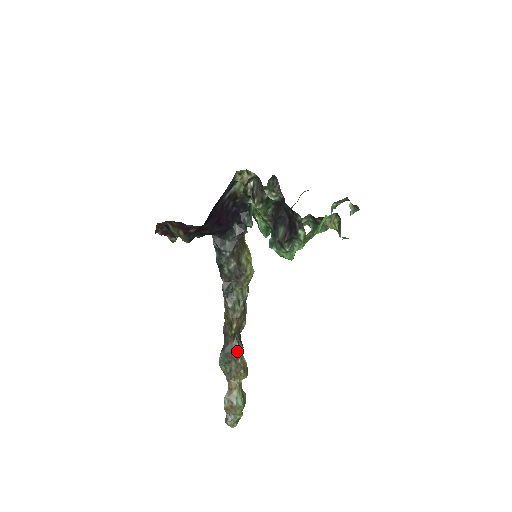
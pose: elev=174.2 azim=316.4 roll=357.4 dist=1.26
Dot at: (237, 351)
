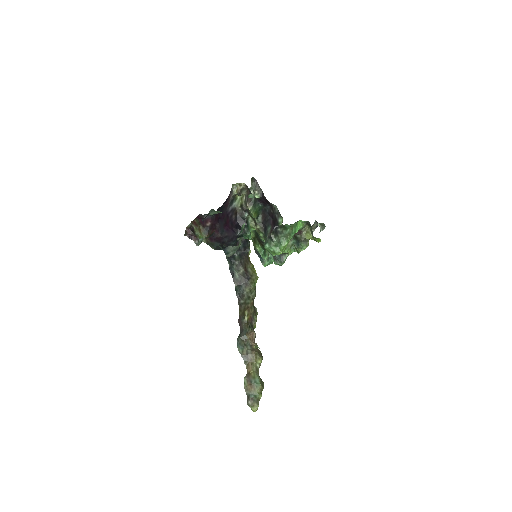
Dot at: (251, 335)
